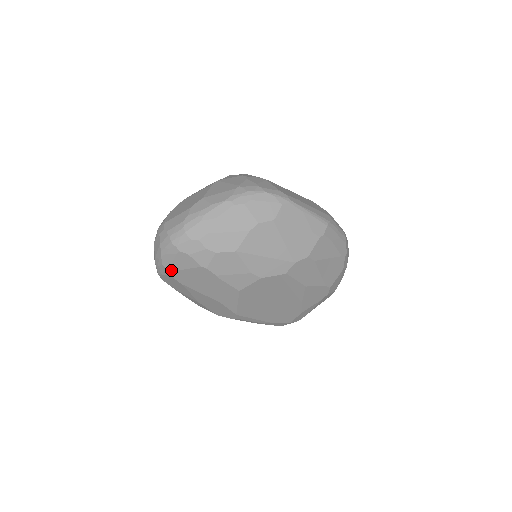
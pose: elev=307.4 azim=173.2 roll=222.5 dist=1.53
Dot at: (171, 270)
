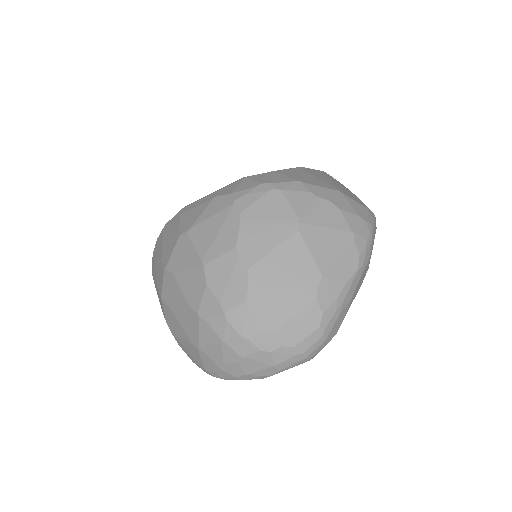
Dot at: occluded
